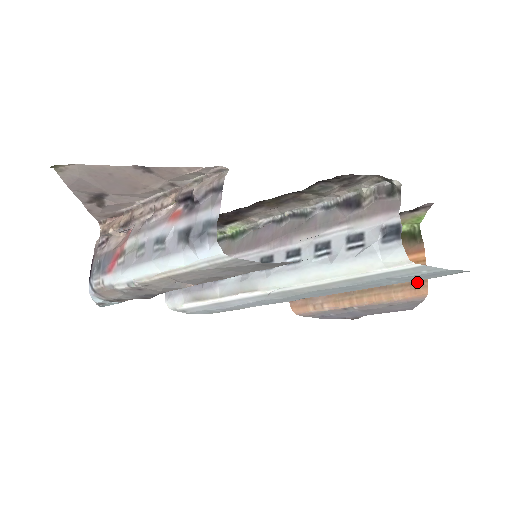
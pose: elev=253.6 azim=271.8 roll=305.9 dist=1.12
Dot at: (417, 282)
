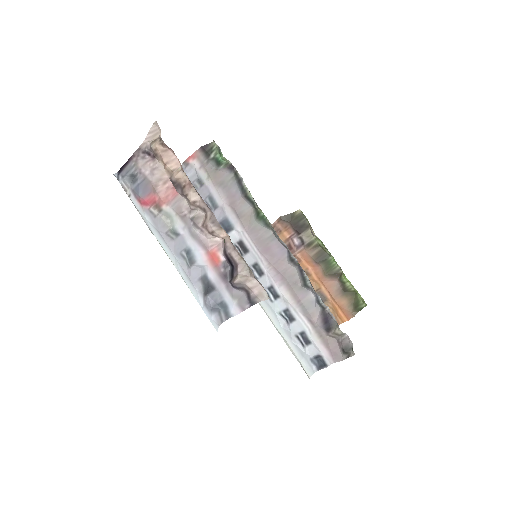
Dot at: occluded
